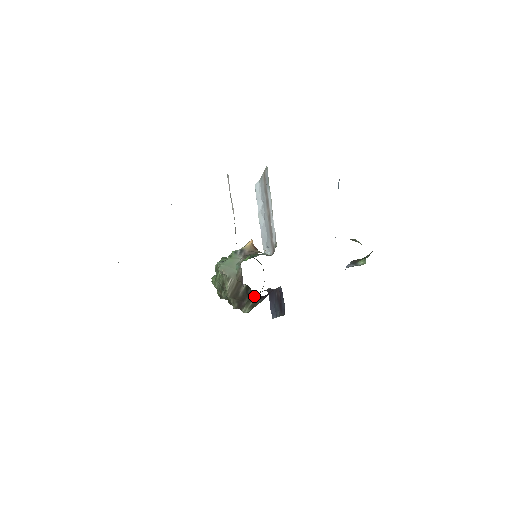
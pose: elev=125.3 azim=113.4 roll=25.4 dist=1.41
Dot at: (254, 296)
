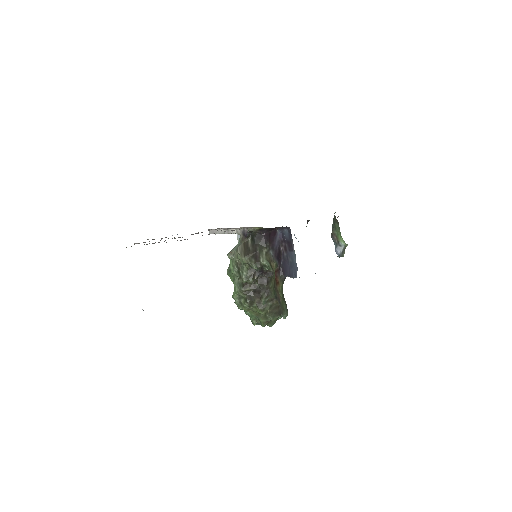
Dot at: (260, 239)
